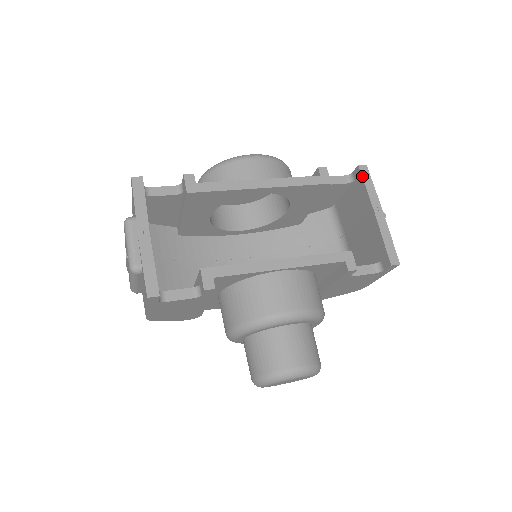
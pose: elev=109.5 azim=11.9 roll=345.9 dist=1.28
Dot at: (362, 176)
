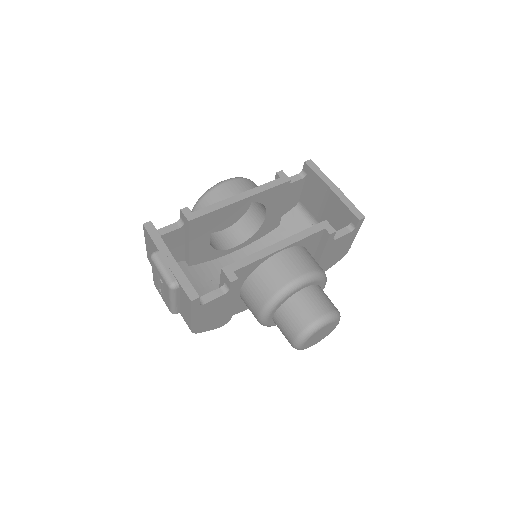
Dot at: (311, 168)
